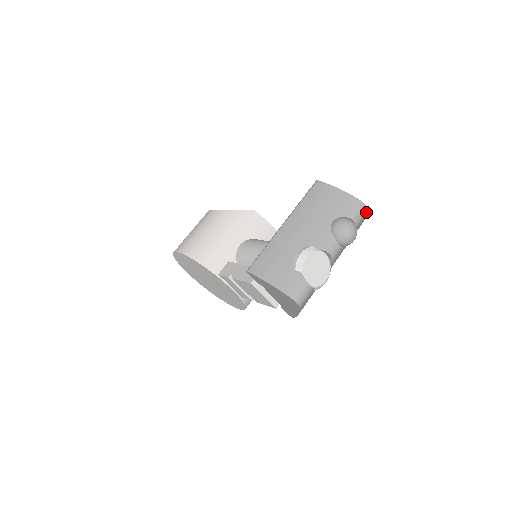
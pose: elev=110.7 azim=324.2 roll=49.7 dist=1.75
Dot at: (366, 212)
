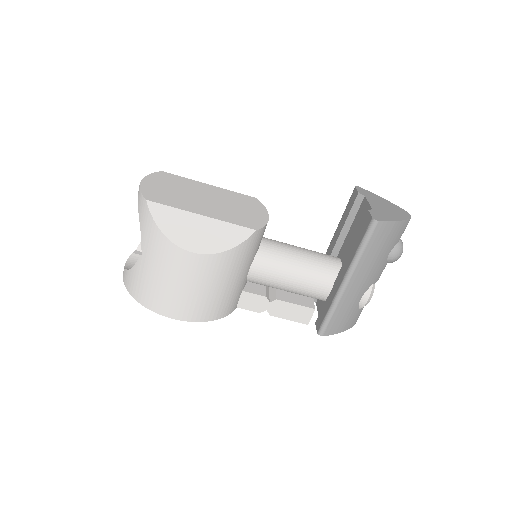
Dot at: occluded
